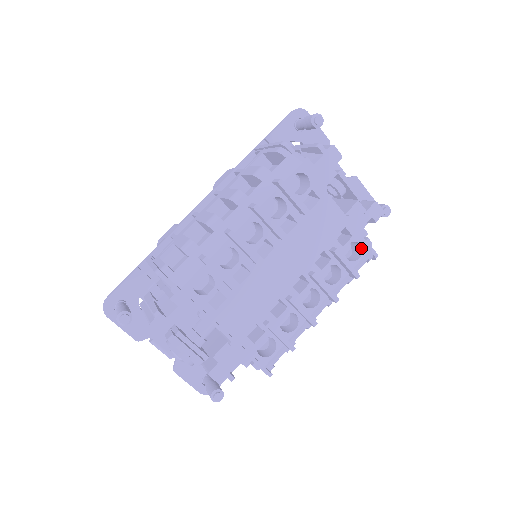
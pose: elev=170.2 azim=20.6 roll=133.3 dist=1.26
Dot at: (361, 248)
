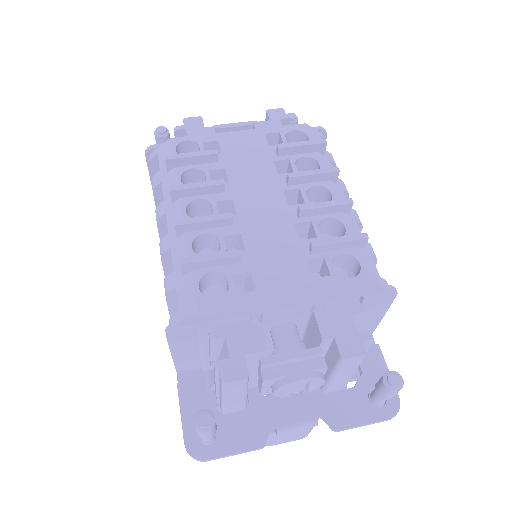
Dot at: (299, 132)
